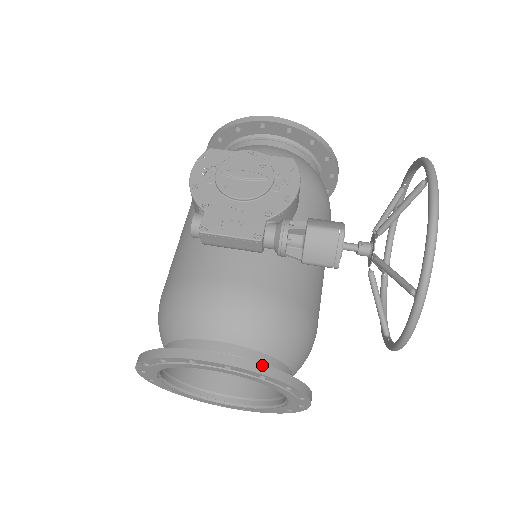
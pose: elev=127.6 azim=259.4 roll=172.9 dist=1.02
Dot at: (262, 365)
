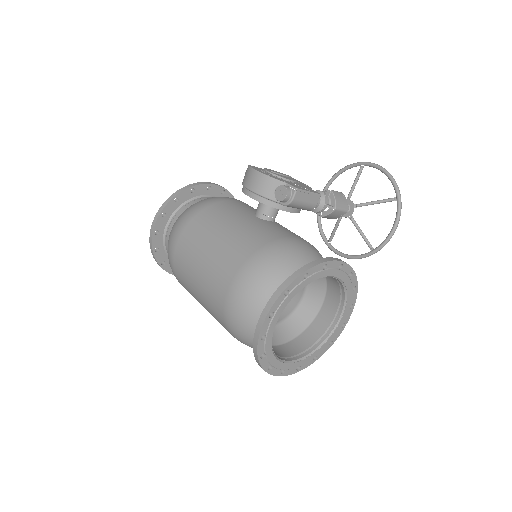
Dot at: occluded
